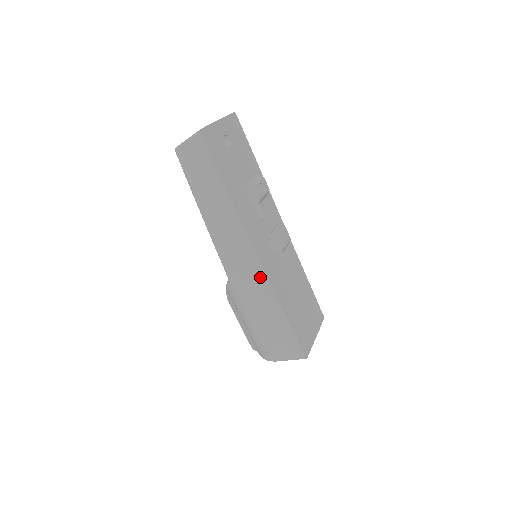
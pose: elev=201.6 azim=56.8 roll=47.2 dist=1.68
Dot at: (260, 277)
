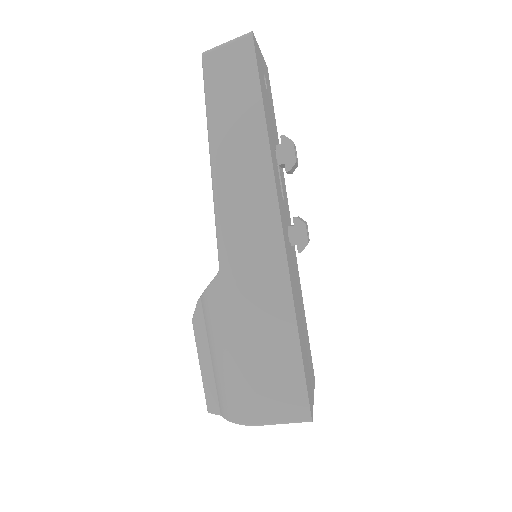
Dot at: (276, 270)
